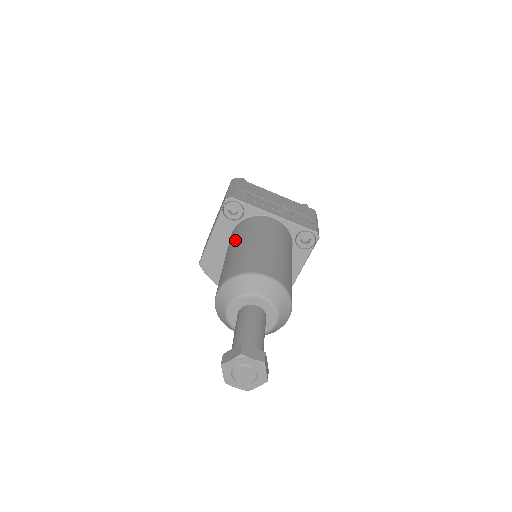
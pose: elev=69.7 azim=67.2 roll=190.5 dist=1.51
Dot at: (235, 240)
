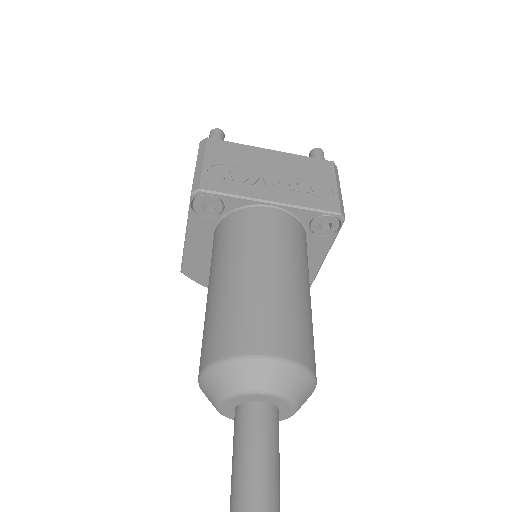
Dot at: (216, 263)
